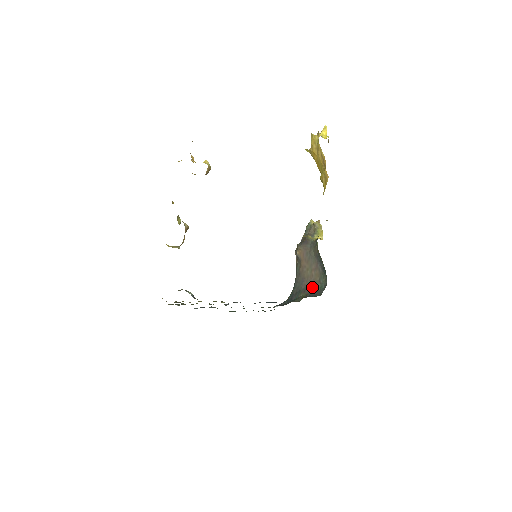
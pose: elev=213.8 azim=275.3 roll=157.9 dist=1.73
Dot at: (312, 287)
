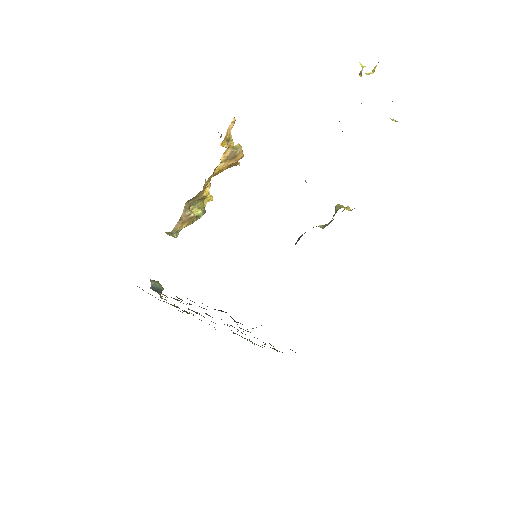
Dot at: occluded
